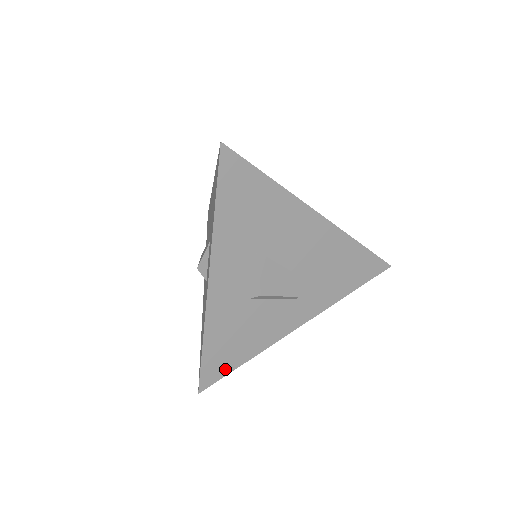
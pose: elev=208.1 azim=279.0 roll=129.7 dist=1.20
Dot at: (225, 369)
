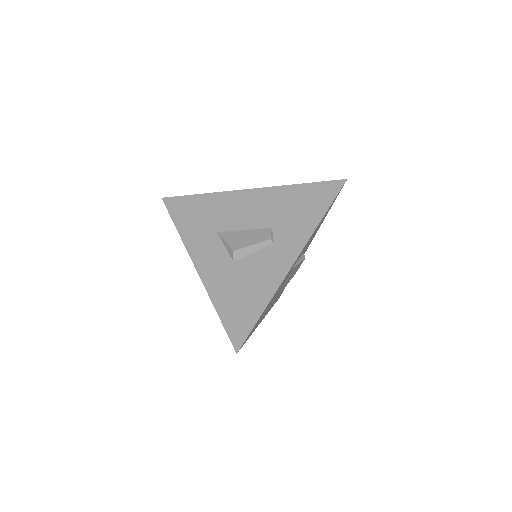
Dot at: (249, 323)
